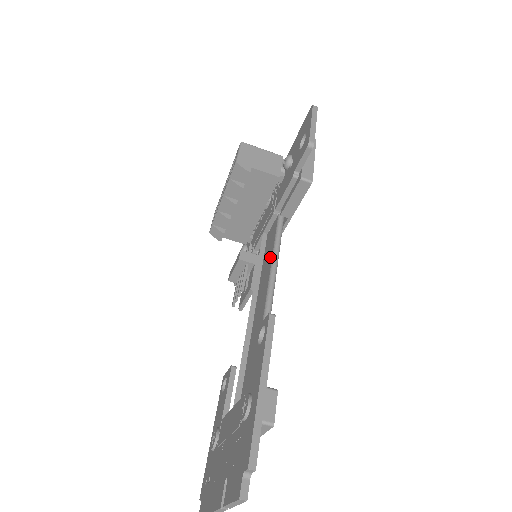
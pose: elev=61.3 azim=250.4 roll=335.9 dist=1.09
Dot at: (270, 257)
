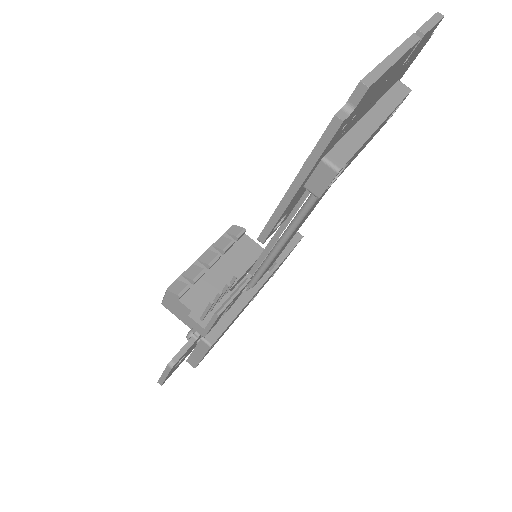
Dot at: occluded
